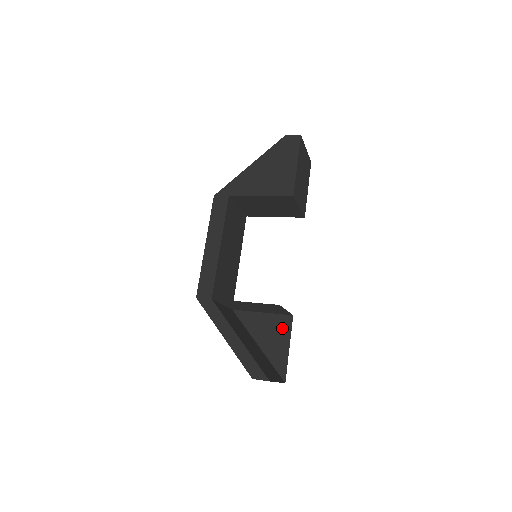
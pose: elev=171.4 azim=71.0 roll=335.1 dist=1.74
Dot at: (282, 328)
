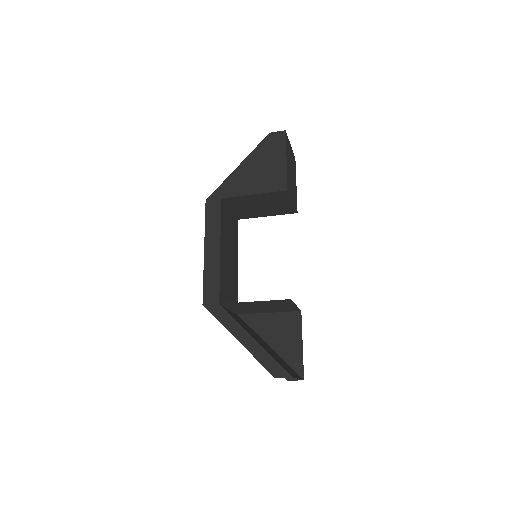
Dot at: (292, 325)
